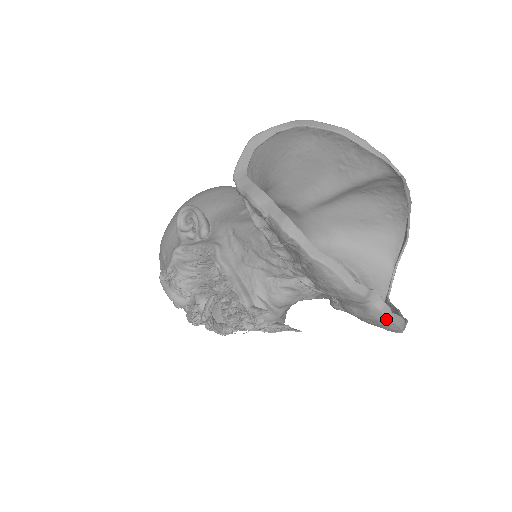
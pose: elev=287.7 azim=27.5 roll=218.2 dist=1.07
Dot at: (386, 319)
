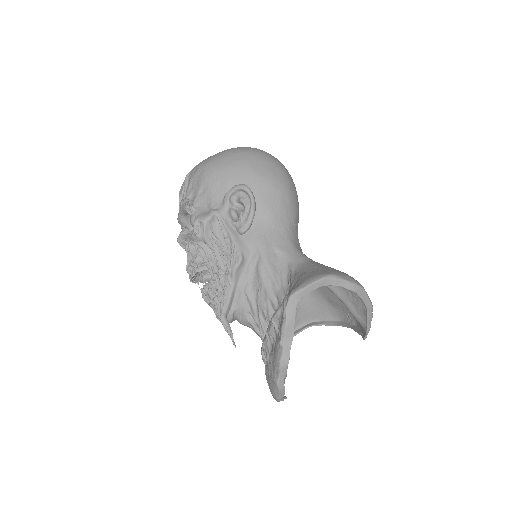
Dot at: (277, 401)
